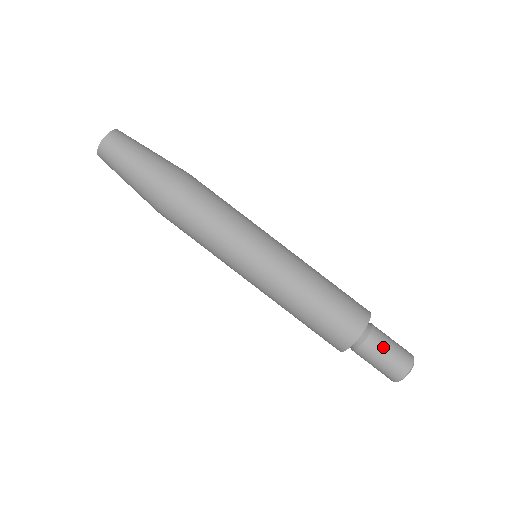
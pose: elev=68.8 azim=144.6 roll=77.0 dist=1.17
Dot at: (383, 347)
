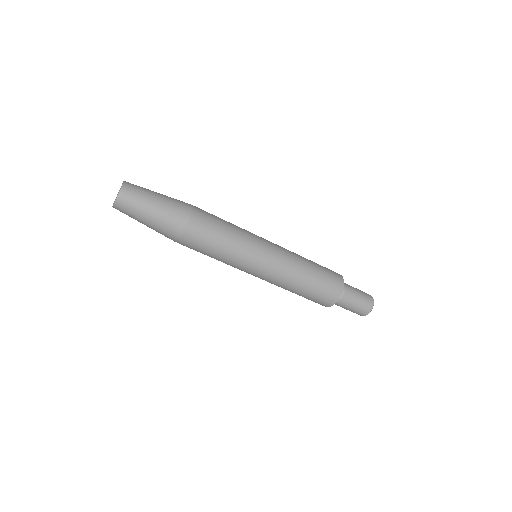
Dot at: (355, 292)
